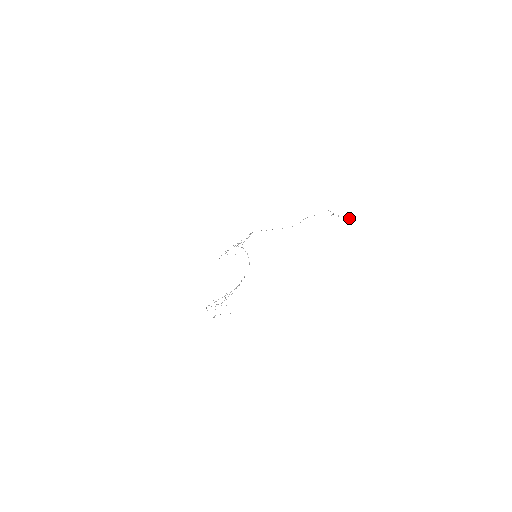
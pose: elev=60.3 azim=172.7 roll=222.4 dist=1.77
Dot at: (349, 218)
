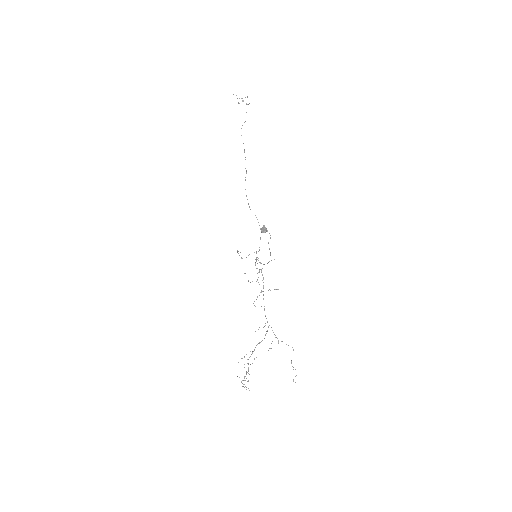
Dot at: occluded
